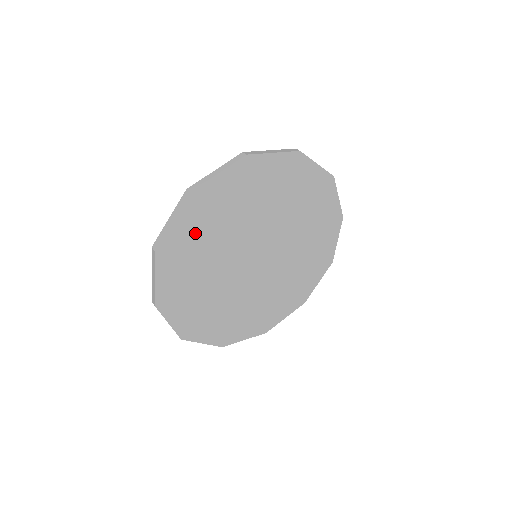
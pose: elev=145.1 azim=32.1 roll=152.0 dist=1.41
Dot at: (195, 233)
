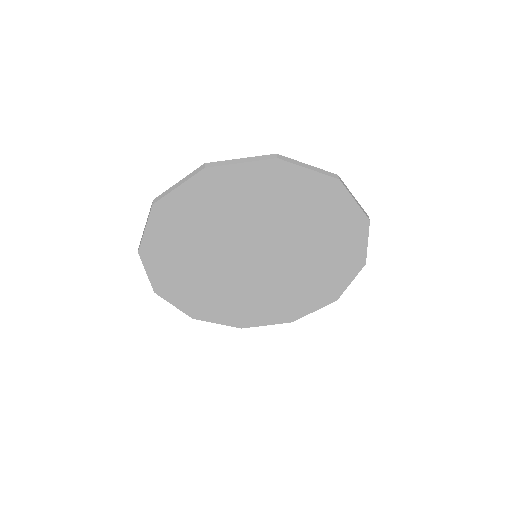
Dot at: (198, 207)
